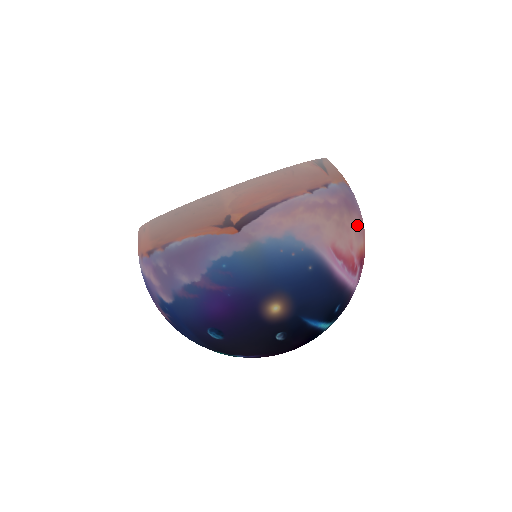
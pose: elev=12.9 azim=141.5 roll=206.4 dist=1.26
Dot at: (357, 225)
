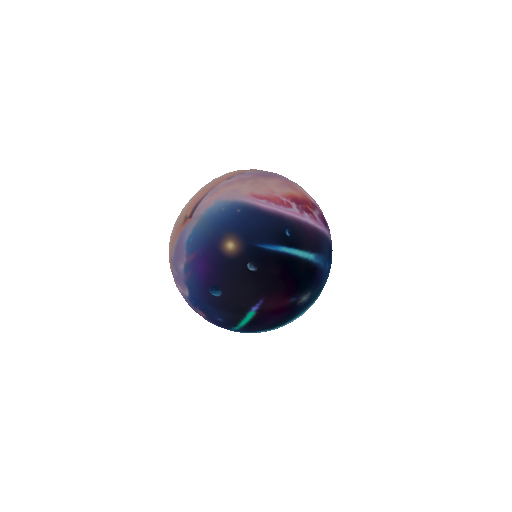
Dot at: (278, 183)
